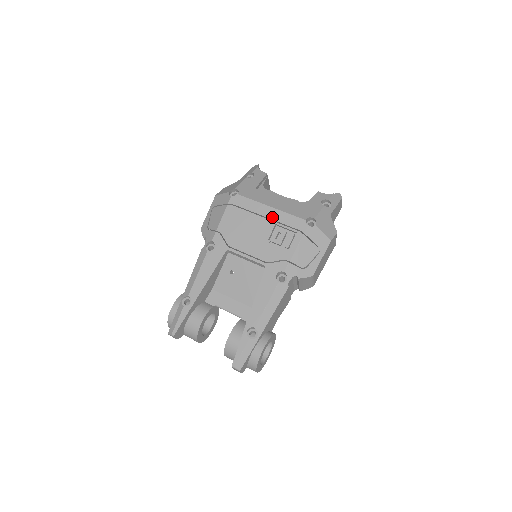
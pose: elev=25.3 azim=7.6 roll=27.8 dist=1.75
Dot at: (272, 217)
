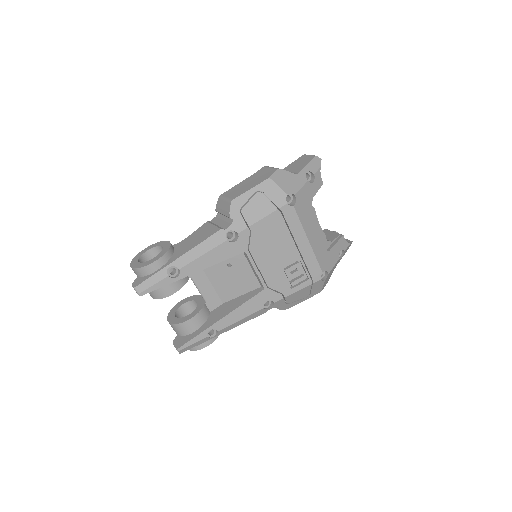
Dot at: (303, 251)
